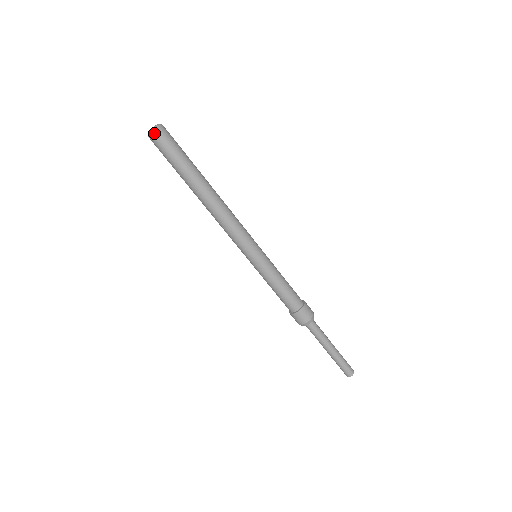
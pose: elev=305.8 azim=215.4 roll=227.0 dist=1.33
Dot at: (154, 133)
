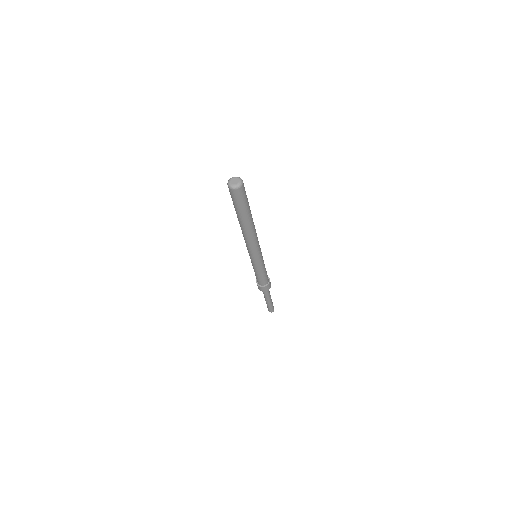
Dot at: (237, 190)
